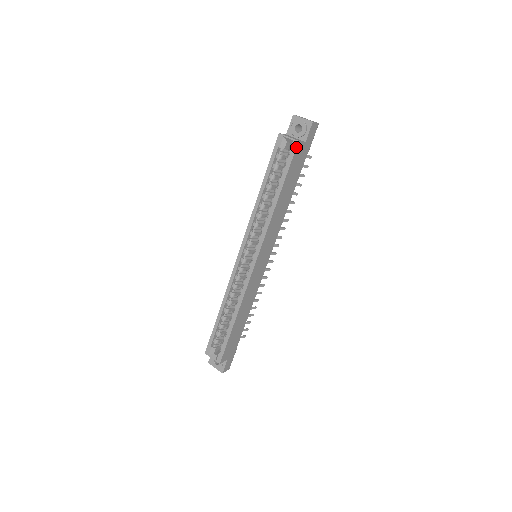
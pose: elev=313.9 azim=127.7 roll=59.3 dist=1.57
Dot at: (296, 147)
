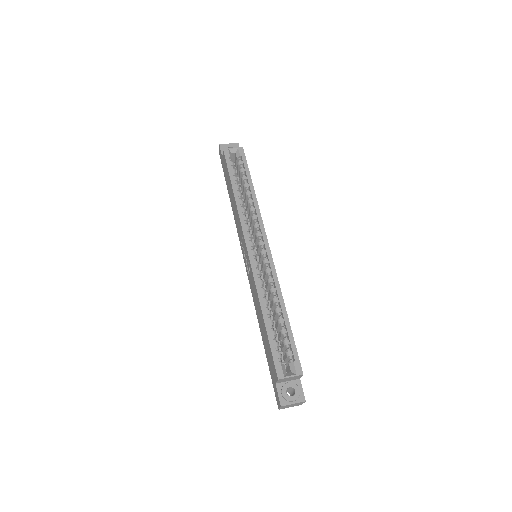
Dot at: occluded
